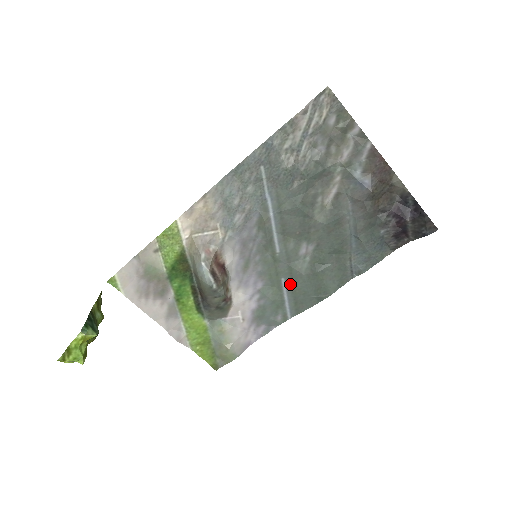
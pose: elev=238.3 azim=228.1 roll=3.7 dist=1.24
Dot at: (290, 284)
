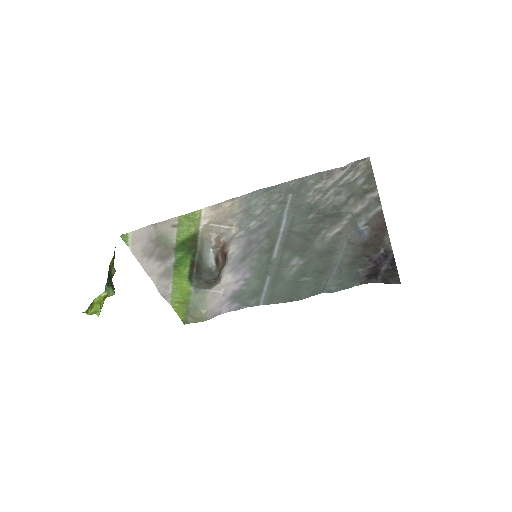
Dot at: (273, 282)
